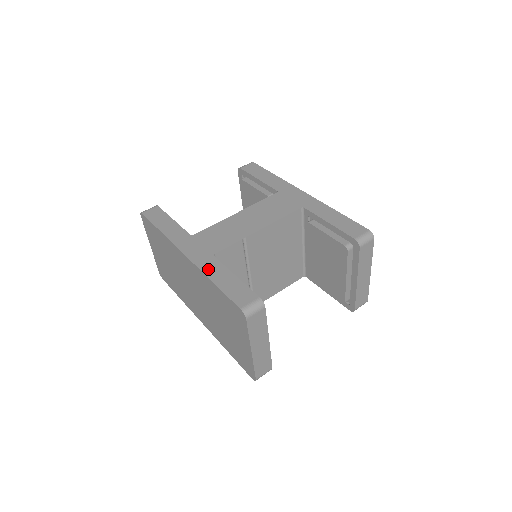
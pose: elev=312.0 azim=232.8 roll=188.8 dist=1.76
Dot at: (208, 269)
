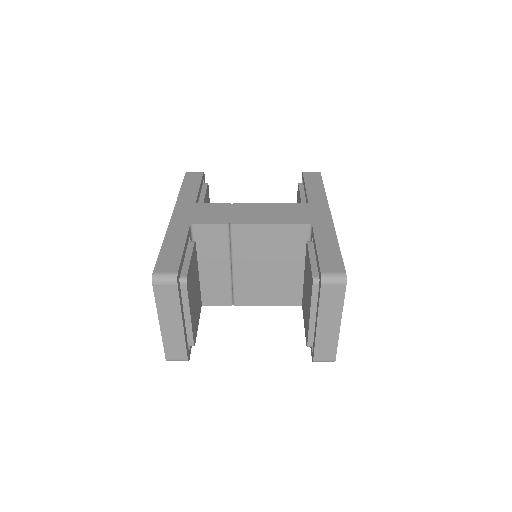
Dot at: (173, 232)
